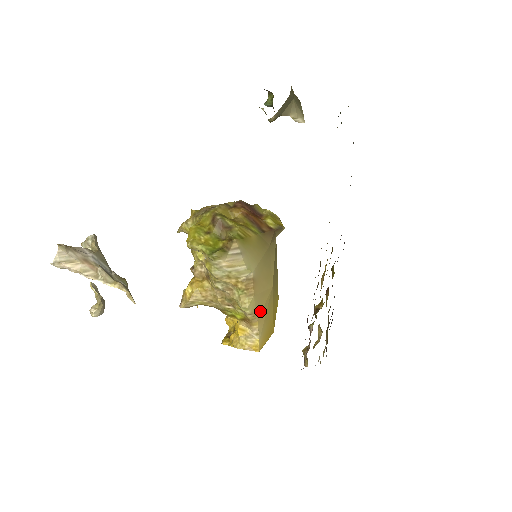
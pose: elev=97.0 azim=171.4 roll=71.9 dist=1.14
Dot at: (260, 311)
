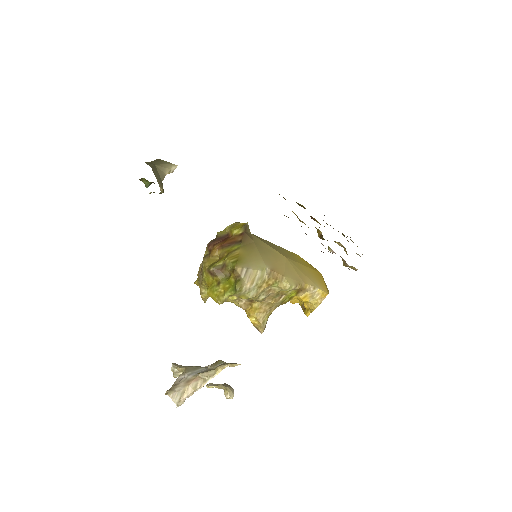
Dot at: (298, 277)
